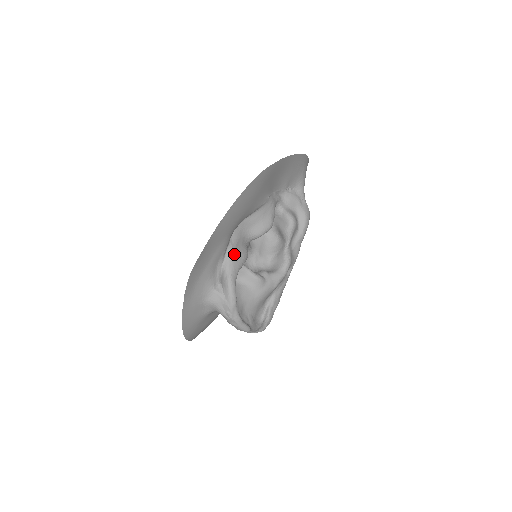
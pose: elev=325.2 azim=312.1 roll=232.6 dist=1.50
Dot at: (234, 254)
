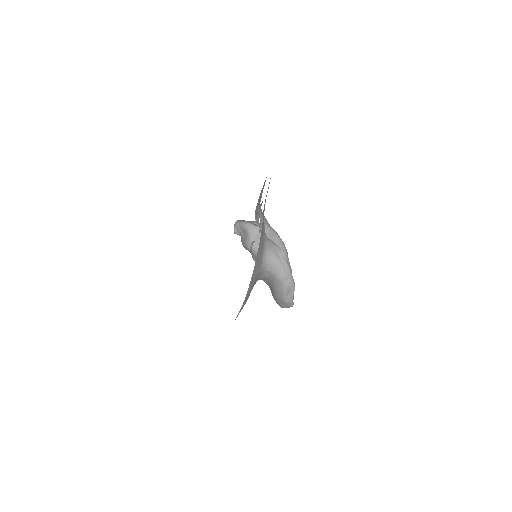
Dot at: occluded
